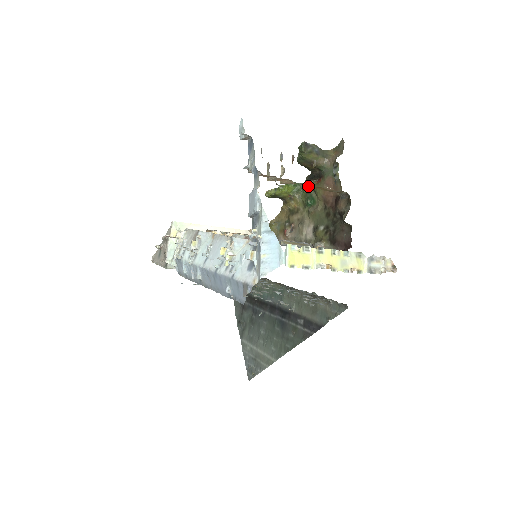
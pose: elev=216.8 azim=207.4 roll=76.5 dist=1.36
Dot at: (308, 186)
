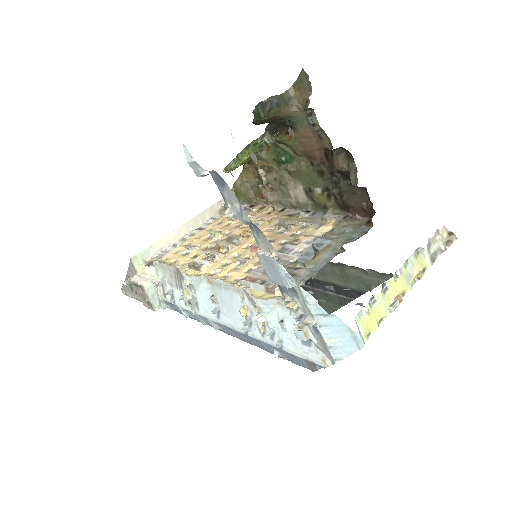
Dot at: (273, 139)
